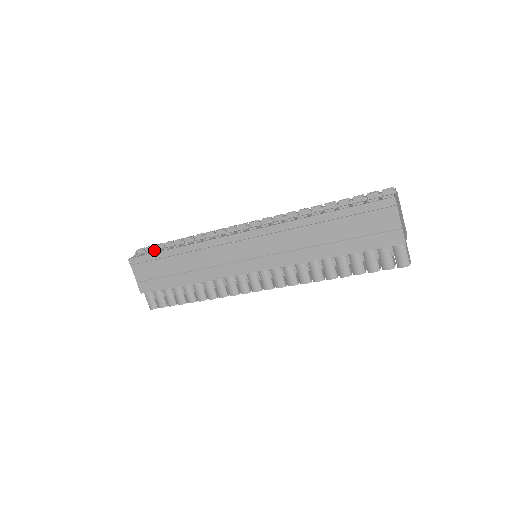
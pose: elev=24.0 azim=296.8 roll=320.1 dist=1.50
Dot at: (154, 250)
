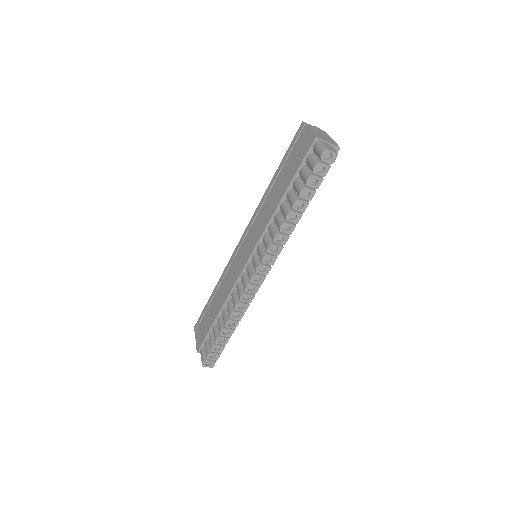
Dot at: occluded
